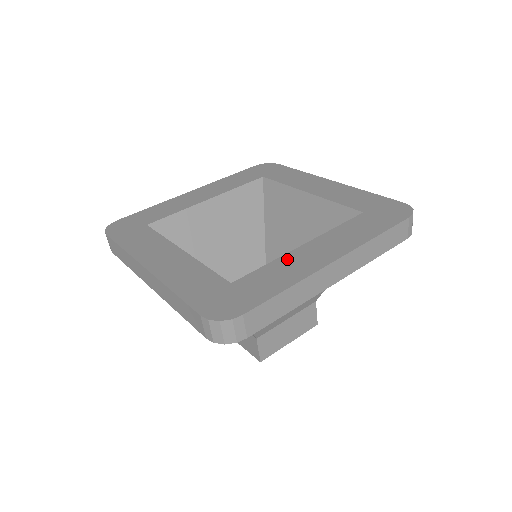
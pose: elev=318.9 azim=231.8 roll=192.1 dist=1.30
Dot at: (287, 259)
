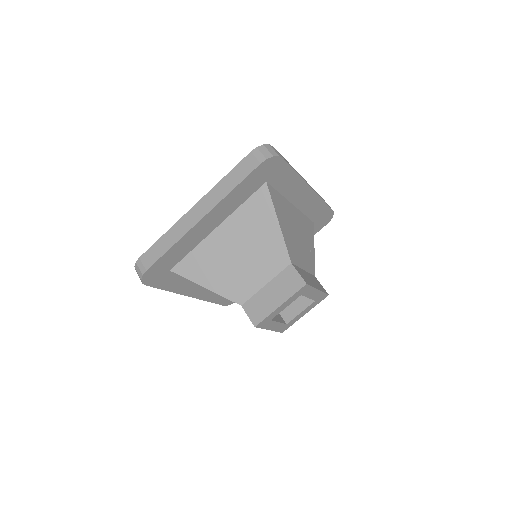
Dot at: occluded
